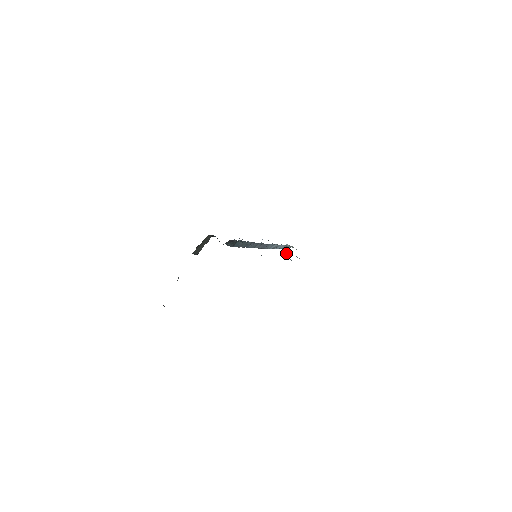
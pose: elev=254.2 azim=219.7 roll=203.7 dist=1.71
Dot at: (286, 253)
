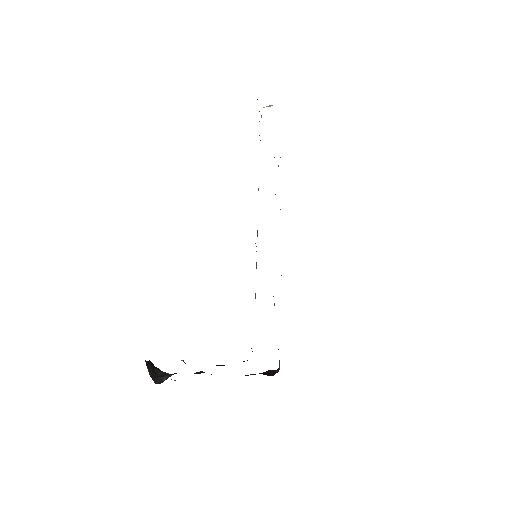
Dot at: occluded
